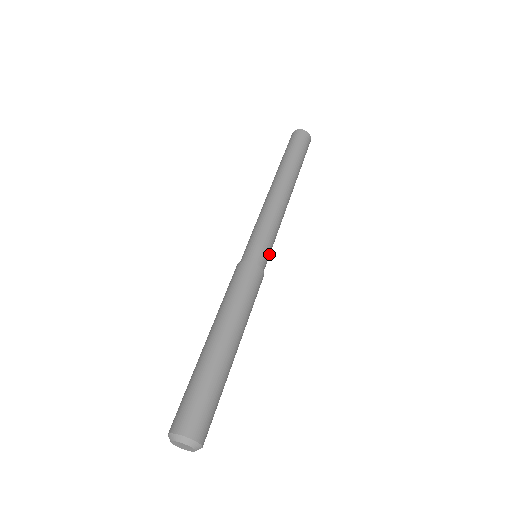
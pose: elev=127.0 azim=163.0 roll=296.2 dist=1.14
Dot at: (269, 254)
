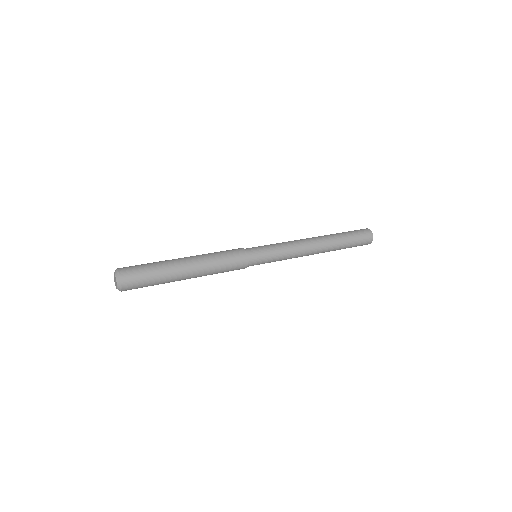
Dot at: (262, 250)
